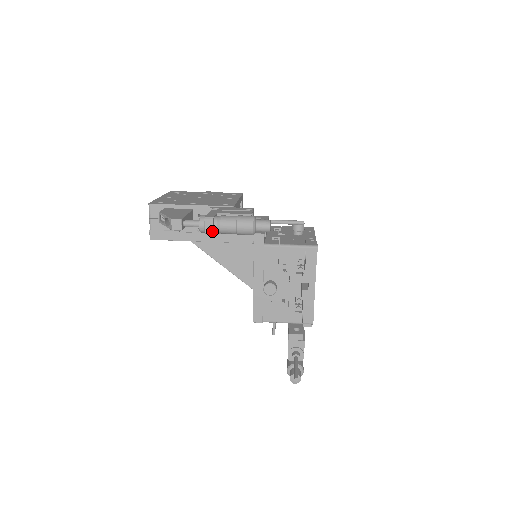
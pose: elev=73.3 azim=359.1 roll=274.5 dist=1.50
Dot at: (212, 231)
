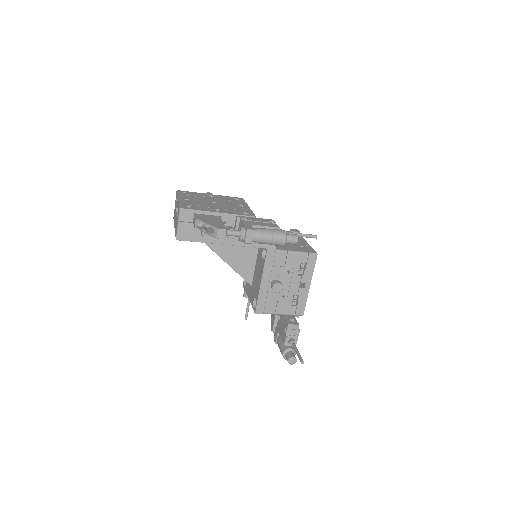
Dot at: (251, 241)
